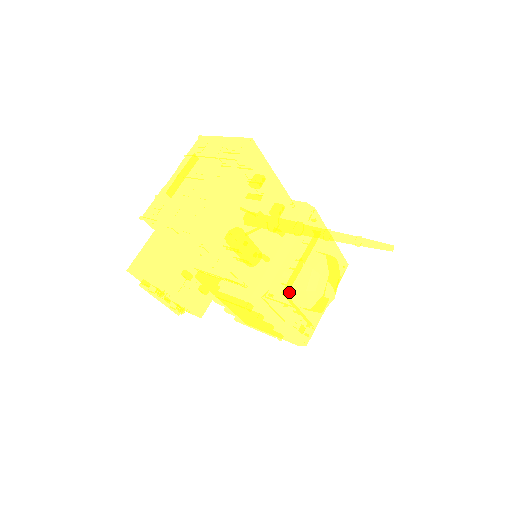
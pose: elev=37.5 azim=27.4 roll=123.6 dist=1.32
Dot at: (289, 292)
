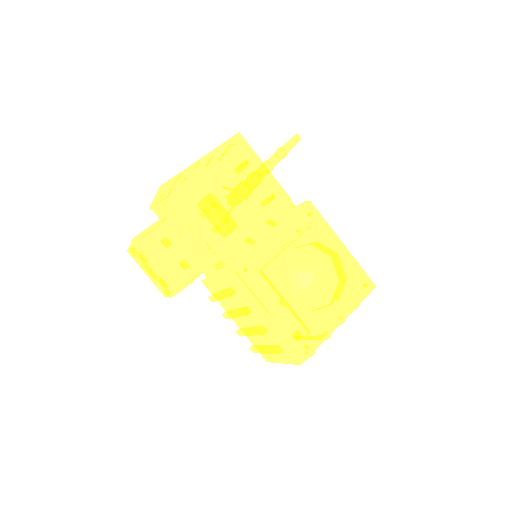
Dot at: (271, 276)
